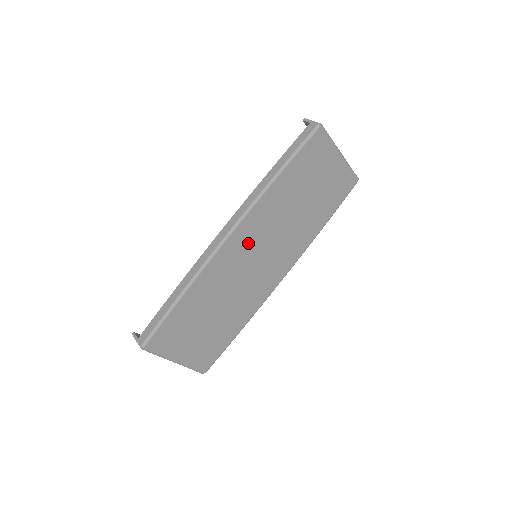
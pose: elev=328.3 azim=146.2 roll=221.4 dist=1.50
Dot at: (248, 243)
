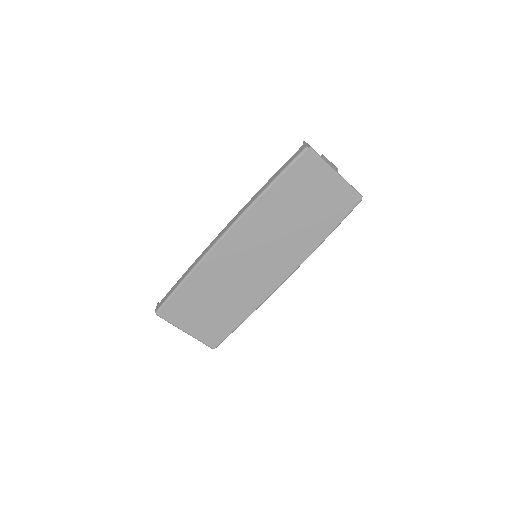
Dot at: (244, 243)
